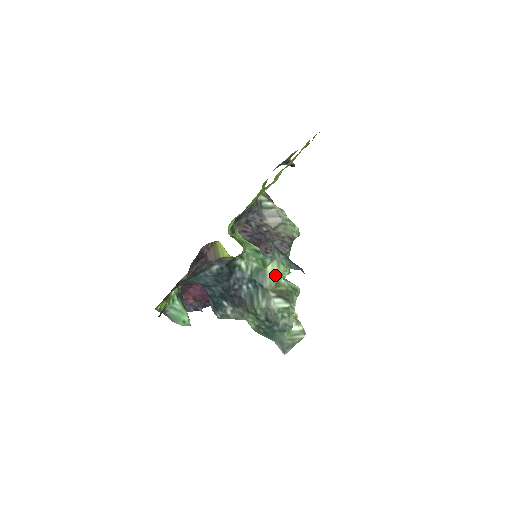
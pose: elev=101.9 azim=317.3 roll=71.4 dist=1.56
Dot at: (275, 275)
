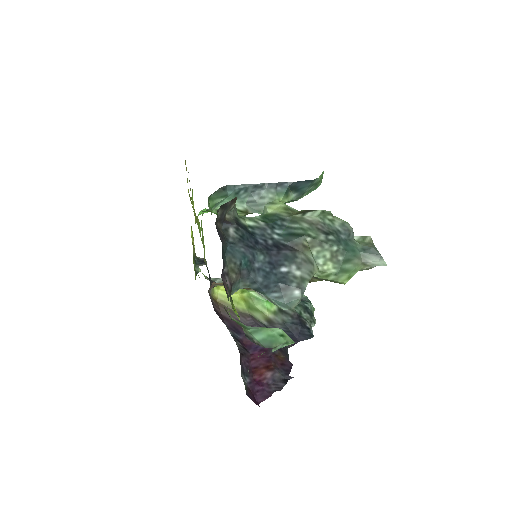
Dot at: (280, 208)
